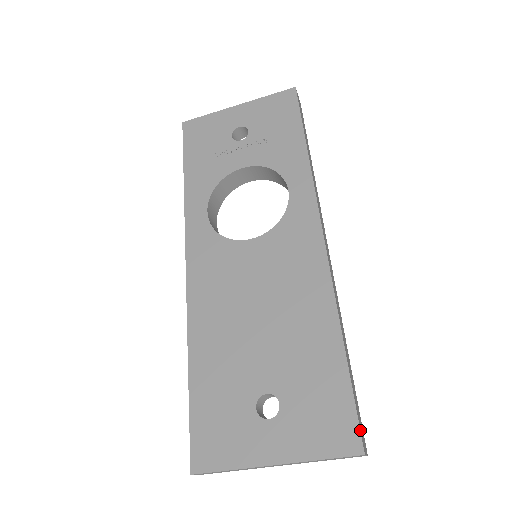
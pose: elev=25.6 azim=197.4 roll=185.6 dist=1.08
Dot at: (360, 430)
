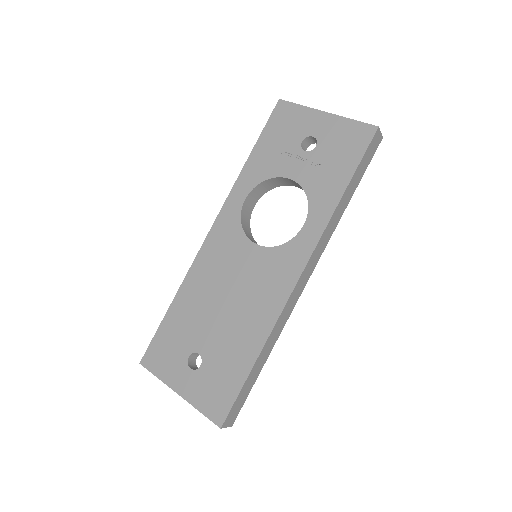
Dot at: (228, 415)
